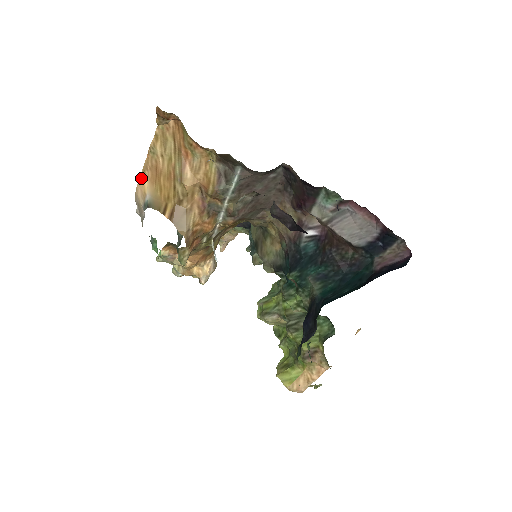
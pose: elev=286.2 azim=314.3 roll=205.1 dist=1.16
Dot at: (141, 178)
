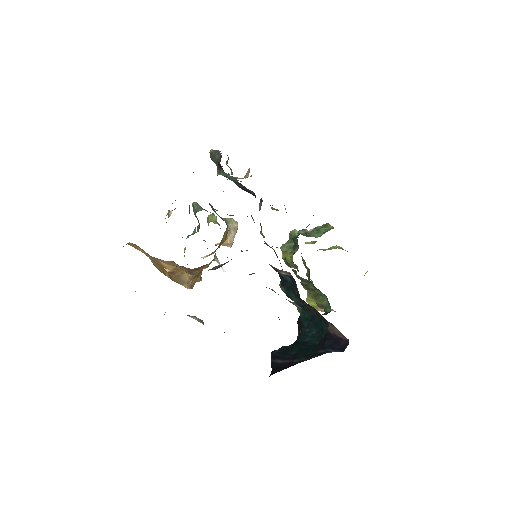
Dot at: occluded
